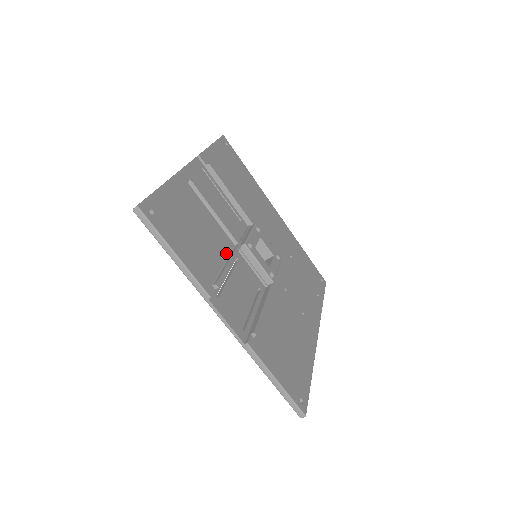
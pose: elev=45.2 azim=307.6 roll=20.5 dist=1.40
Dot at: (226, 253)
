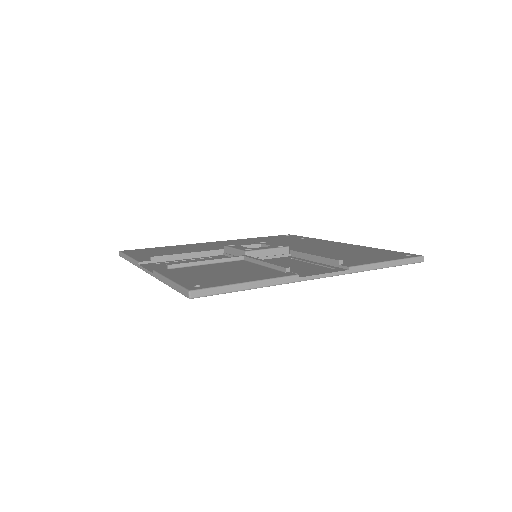
Dot at: (251, 264)
